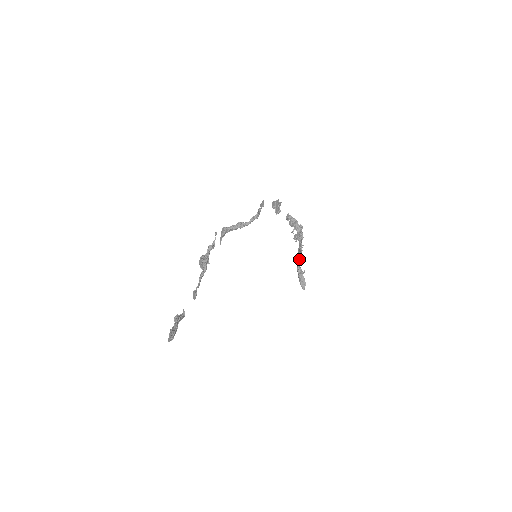
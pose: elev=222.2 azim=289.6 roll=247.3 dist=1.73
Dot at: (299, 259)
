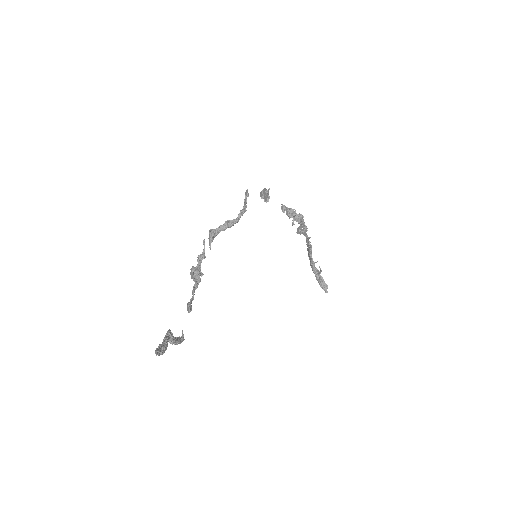
Dot at: (311, 257)
